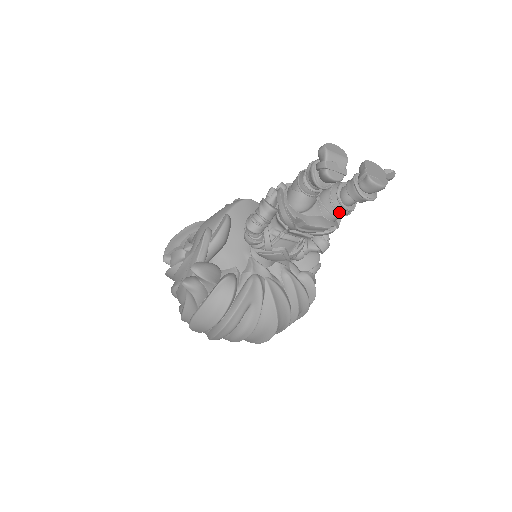
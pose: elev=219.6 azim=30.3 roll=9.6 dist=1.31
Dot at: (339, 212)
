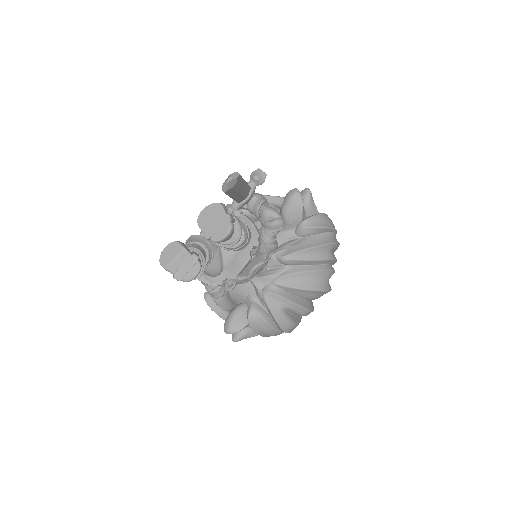
Dot at: (239, 248)
